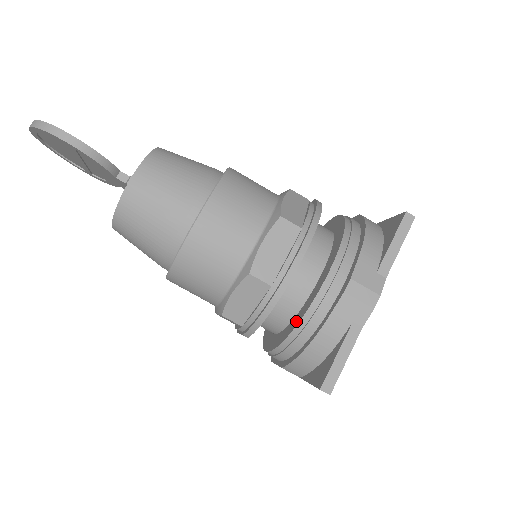
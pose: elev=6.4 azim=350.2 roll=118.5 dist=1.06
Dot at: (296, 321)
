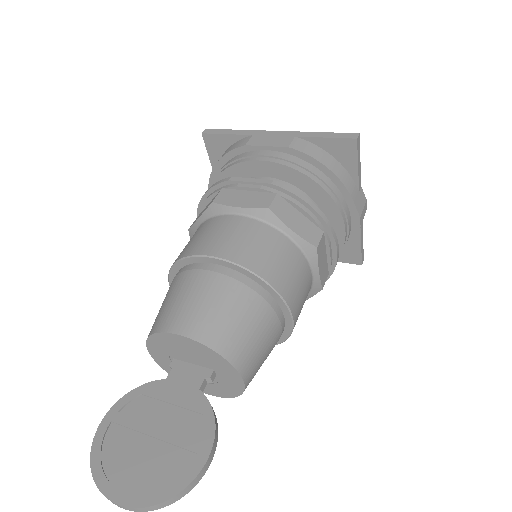
Dot at: occluded
